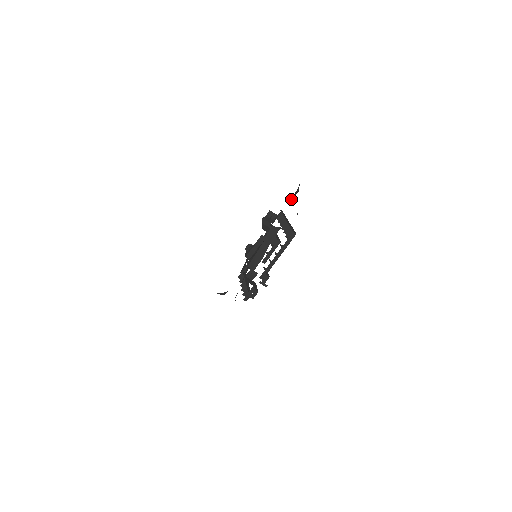
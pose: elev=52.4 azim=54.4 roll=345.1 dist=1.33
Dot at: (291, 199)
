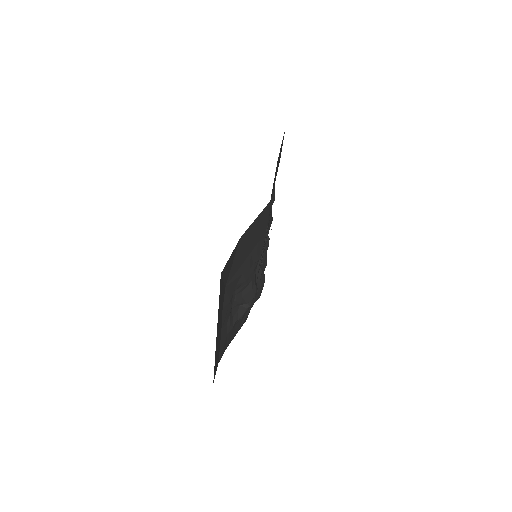
Dot at: (267, 242)
